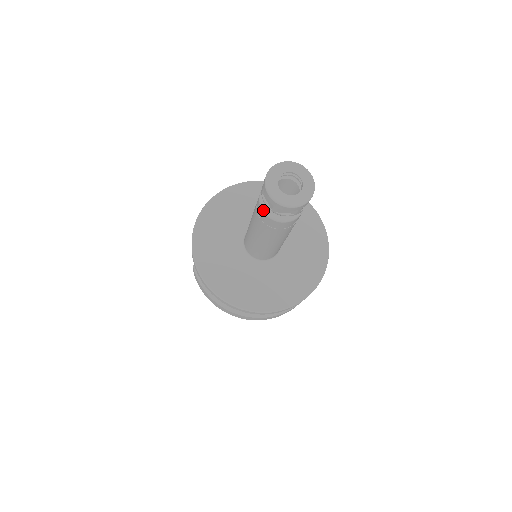
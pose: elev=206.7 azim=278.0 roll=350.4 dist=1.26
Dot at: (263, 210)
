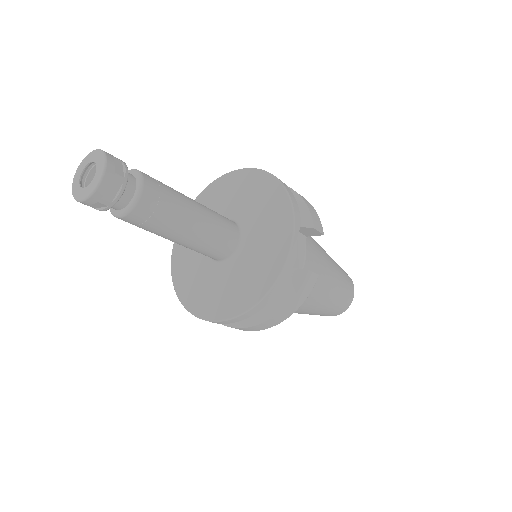
Dot at: occluded
